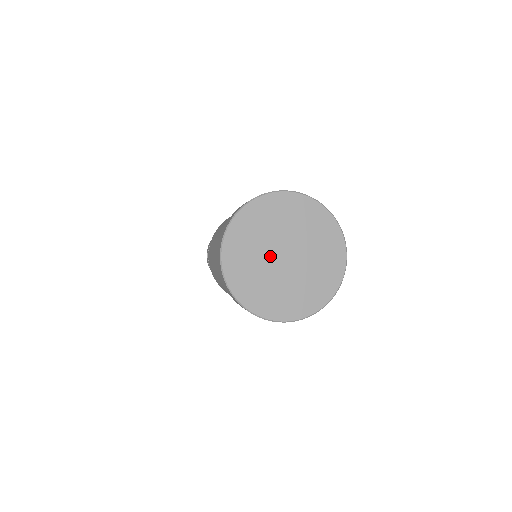
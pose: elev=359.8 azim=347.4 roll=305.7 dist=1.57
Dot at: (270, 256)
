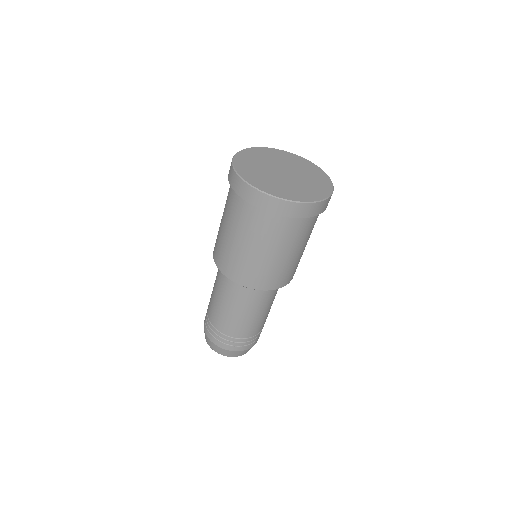
Dot at: (272, 167)
